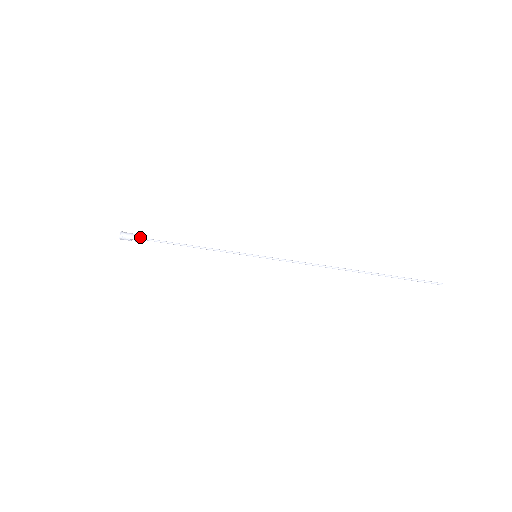
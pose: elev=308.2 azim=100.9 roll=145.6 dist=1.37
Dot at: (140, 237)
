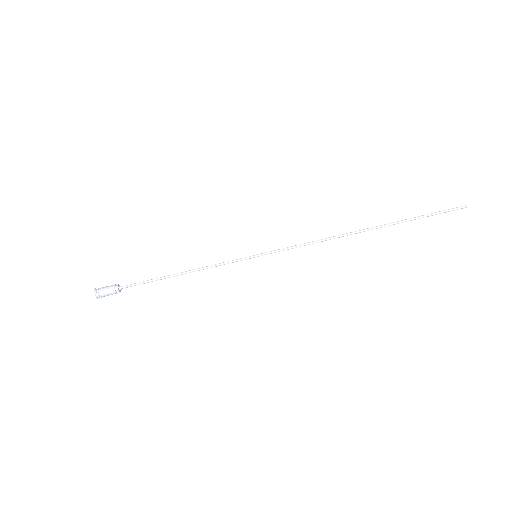
Dot at: (119, 289)
